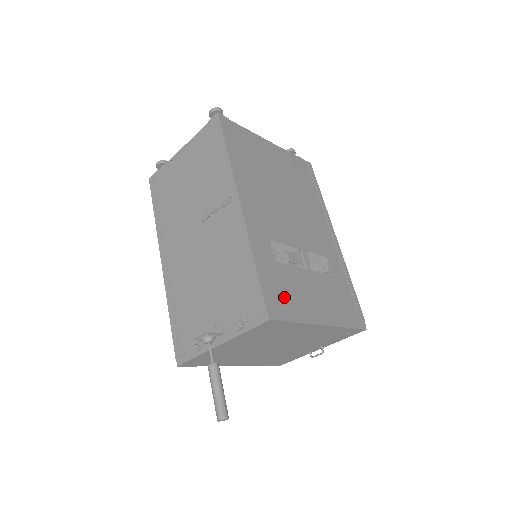
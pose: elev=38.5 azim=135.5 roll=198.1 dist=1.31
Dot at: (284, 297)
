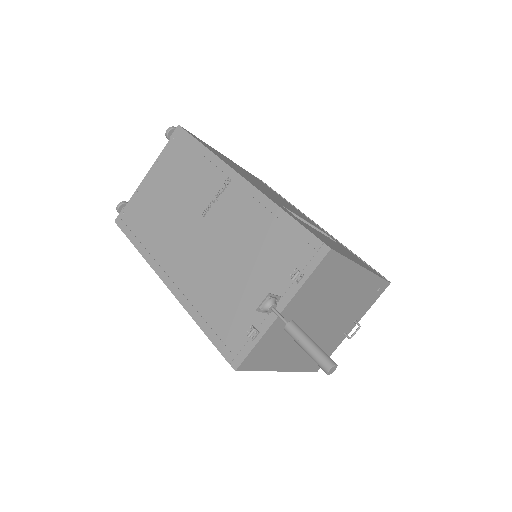
Dot at: (325, 240)
